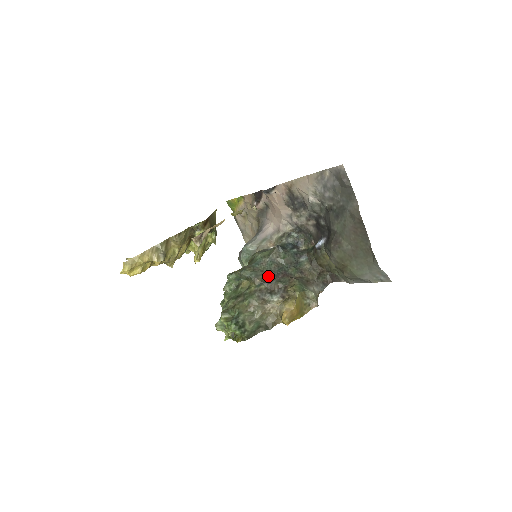
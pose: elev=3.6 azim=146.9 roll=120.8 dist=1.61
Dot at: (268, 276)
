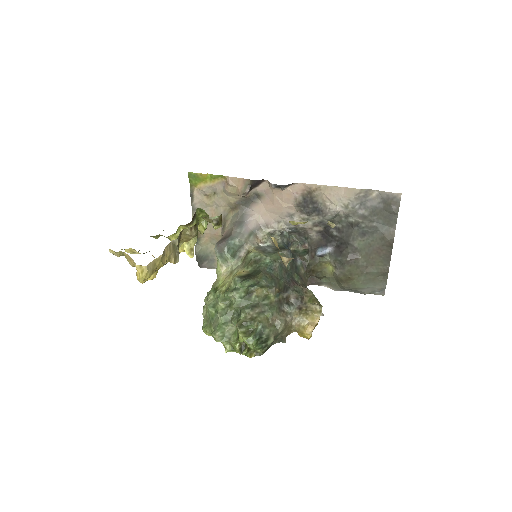
Dot at: (283, 284)
